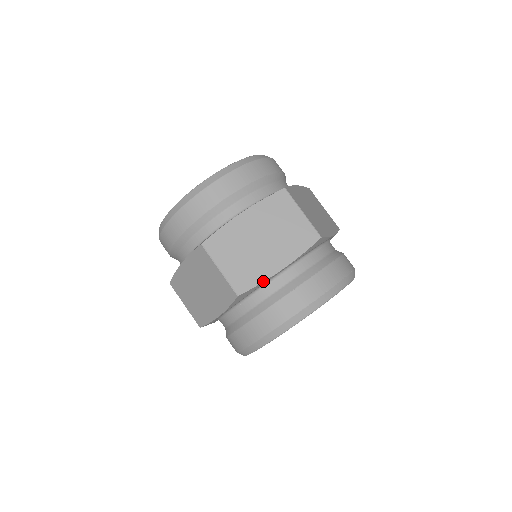
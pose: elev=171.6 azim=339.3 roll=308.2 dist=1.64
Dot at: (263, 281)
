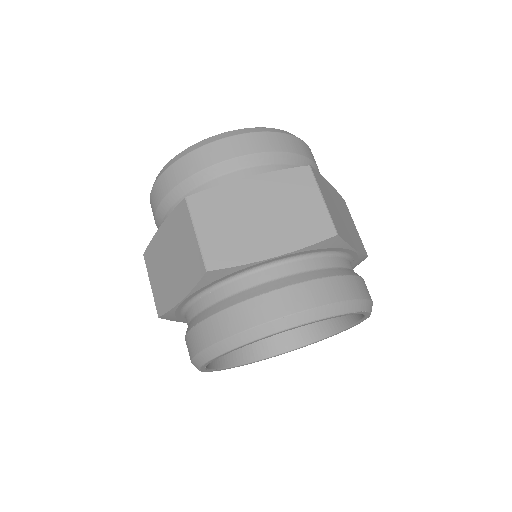
Dot at: (245, 263)
